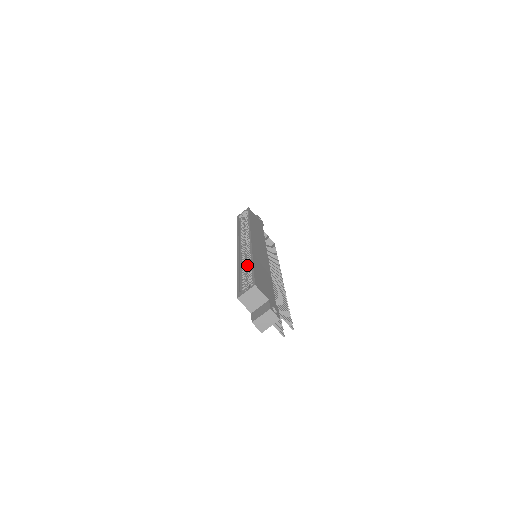
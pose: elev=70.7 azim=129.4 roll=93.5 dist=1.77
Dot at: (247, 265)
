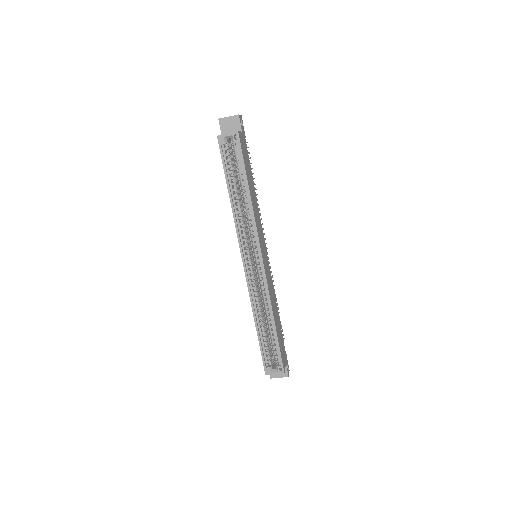
Dot at: (262, 309)
